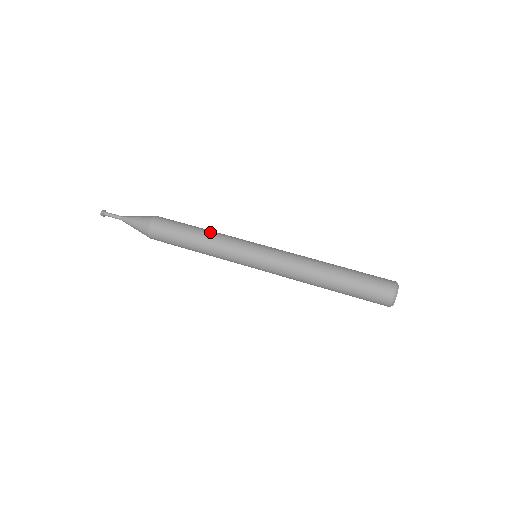
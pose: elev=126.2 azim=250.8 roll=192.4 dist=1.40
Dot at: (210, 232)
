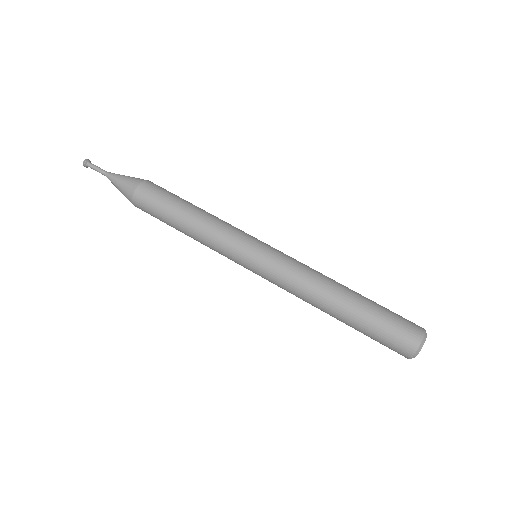
Dot at: occluded
